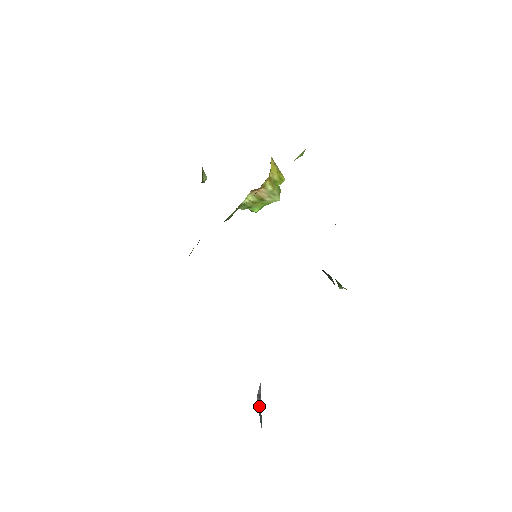
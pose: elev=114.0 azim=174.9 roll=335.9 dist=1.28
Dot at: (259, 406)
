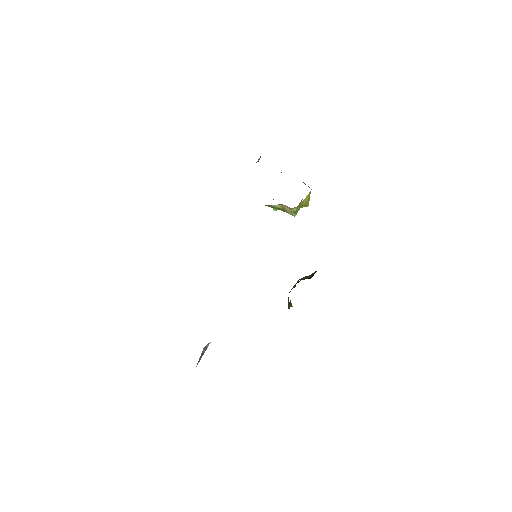
Dot at: (202, 354)
